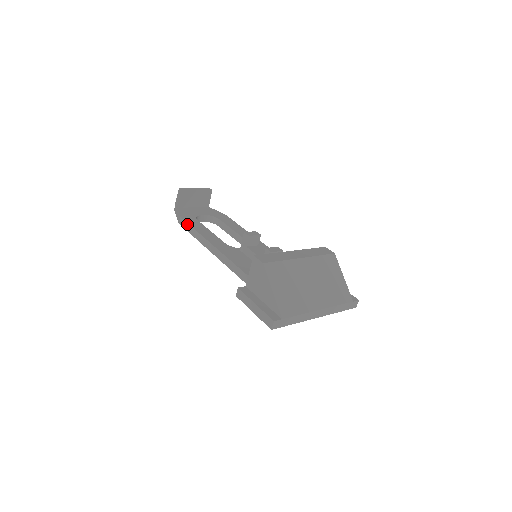
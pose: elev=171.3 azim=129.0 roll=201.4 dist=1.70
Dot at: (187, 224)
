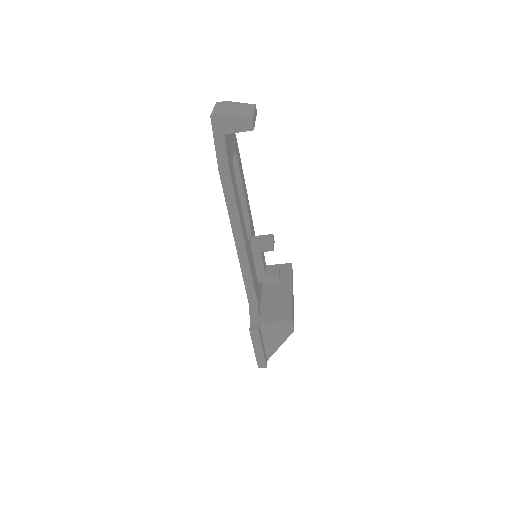
Dot at: (232, 190)
